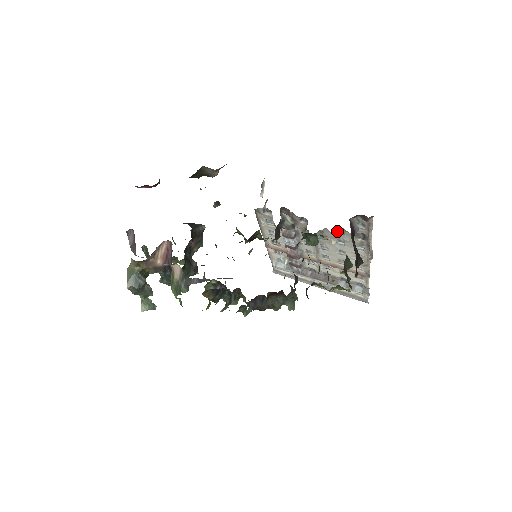
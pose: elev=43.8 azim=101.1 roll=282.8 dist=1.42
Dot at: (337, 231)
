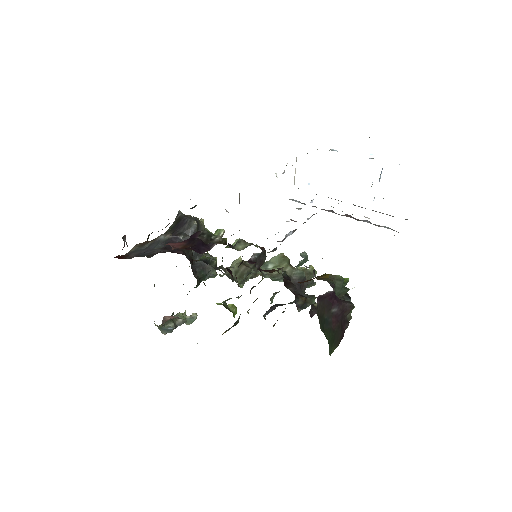
Dot at: occluded
